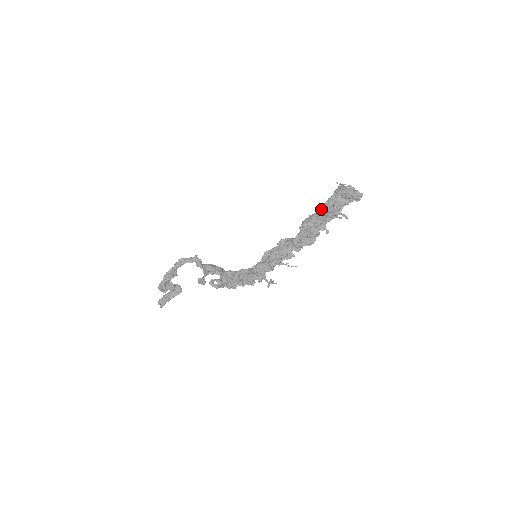
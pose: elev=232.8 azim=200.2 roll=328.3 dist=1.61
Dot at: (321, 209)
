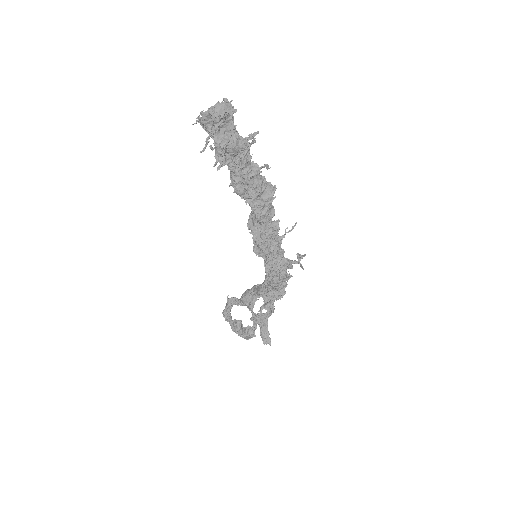
Dot at: occluded
